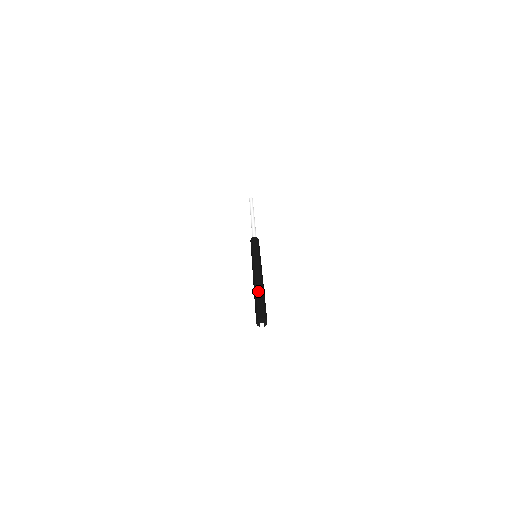
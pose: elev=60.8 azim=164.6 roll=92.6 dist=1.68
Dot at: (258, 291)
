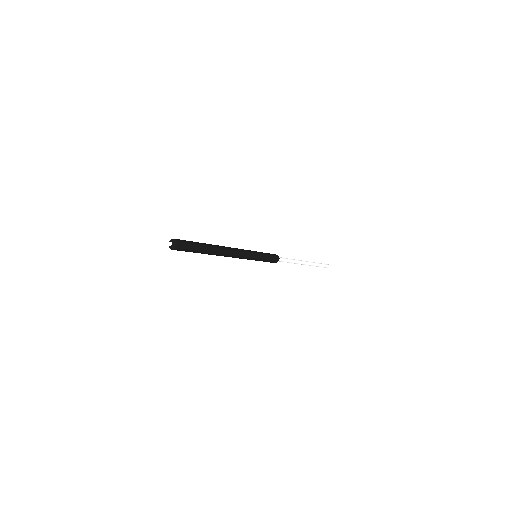
Dot at: occluded
